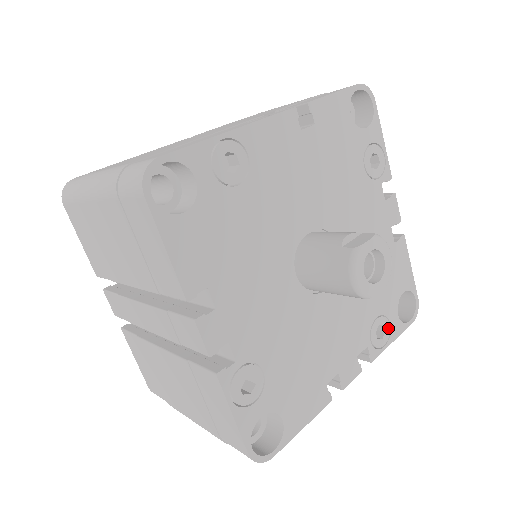
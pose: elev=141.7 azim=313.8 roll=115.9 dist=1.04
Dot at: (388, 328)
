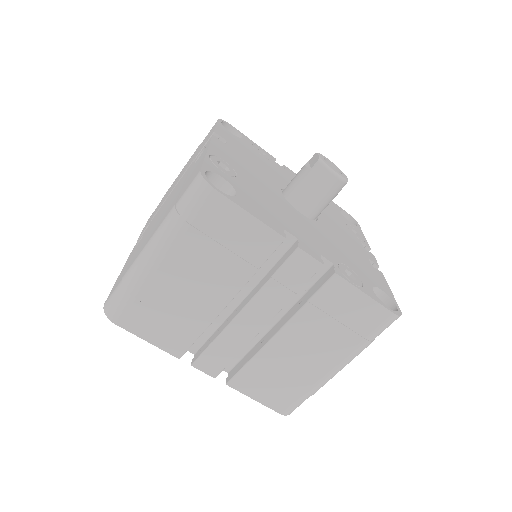
Dot at: (355, 230)
